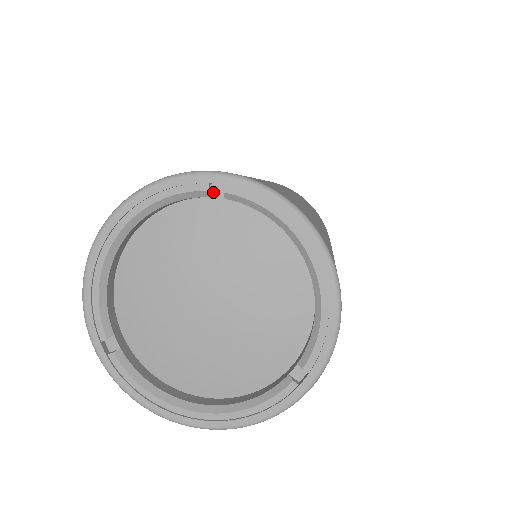
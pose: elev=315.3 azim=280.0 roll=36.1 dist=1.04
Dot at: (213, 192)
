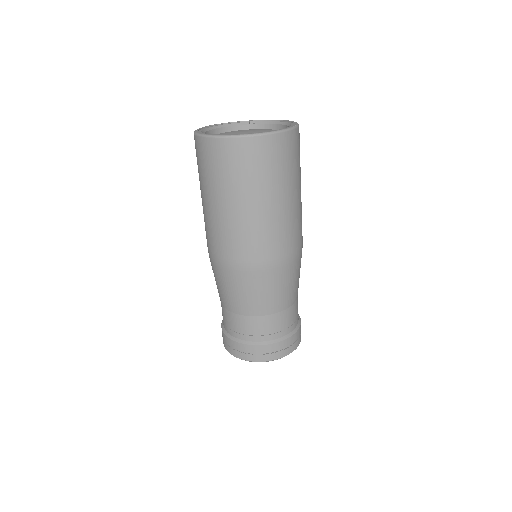
Dot at: (251, 124)
